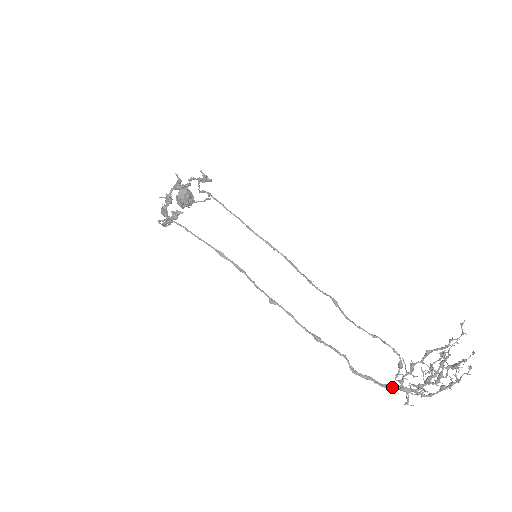
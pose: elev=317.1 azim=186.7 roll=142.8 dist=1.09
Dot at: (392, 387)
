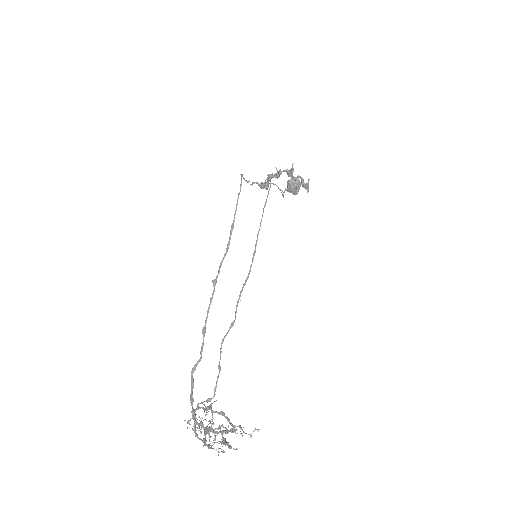
Dot at: (192, 403)
